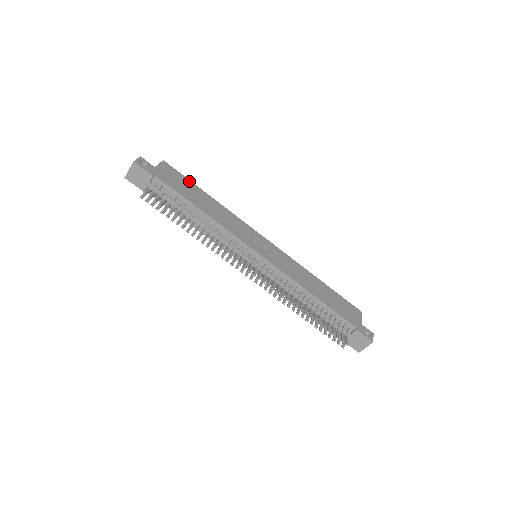
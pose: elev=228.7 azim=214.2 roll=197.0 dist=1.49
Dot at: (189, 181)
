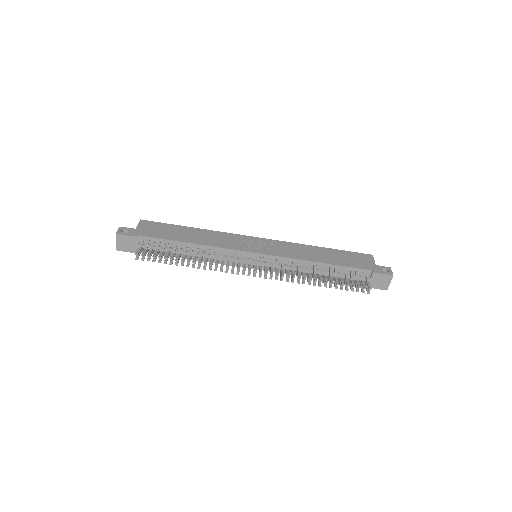
Dot at: (169, 225)
